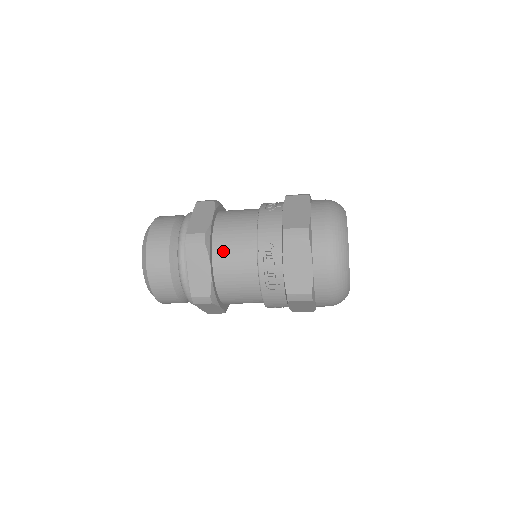
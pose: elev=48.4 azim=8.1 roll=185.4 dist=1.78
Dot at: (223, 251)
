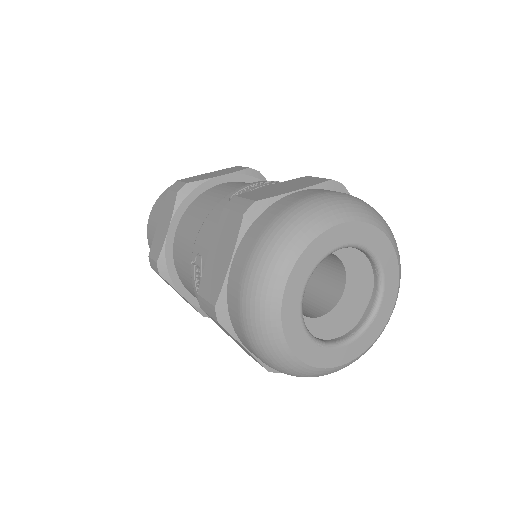
Dot at: (249, 183)
